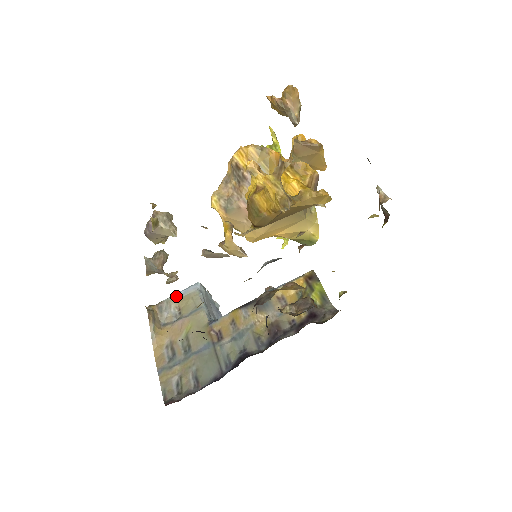
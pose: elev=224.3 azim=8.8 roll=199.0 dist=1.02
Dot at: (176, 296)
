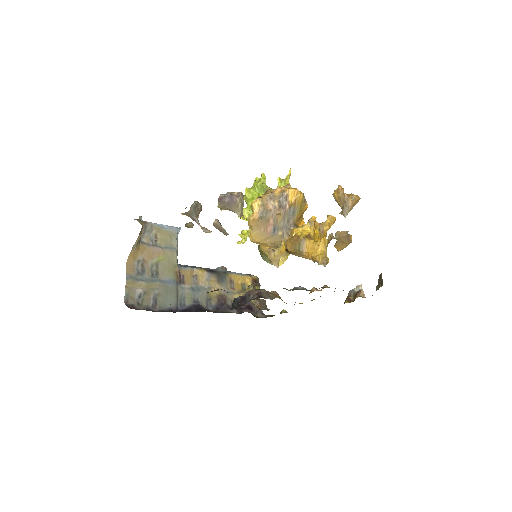
Dot at: (160, 226)
